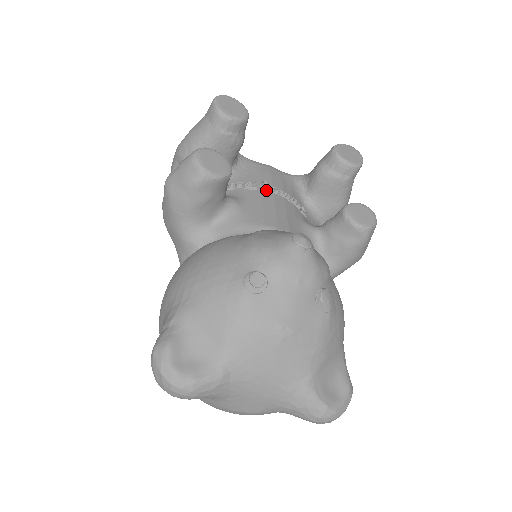
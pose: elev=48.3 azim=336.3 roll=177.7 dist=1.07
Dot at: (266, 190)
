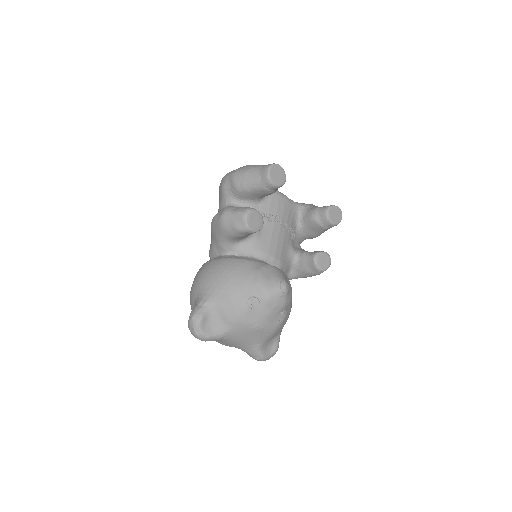
Dot at: (277, 222)
